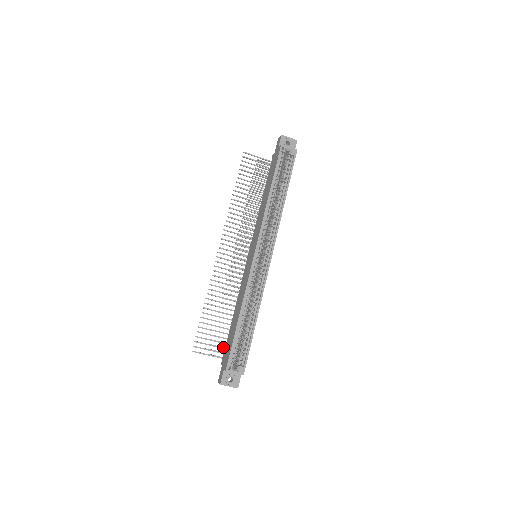
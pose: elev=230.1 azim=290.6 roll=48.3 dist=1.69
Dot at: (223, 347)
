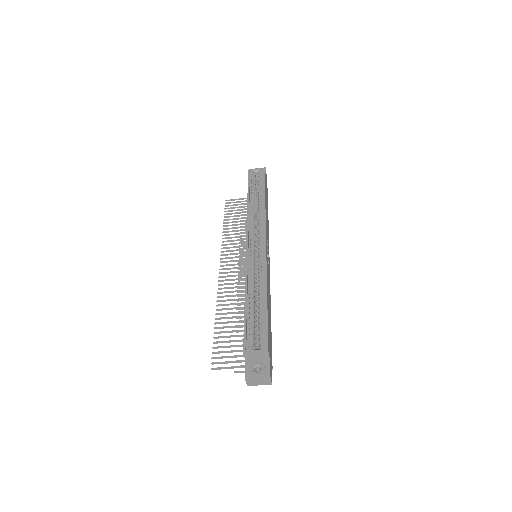
Dot at: occluded
